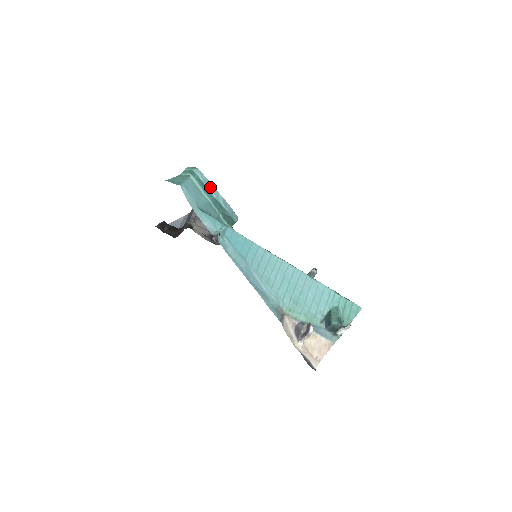
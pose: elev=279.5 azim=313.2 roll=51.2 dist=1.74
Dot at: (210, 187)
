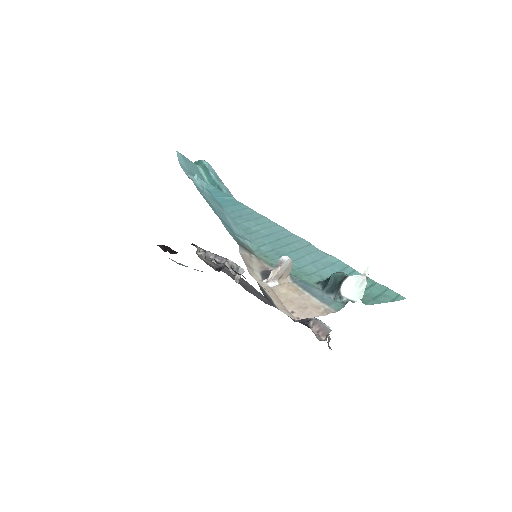
Dot at: (216, 177)
